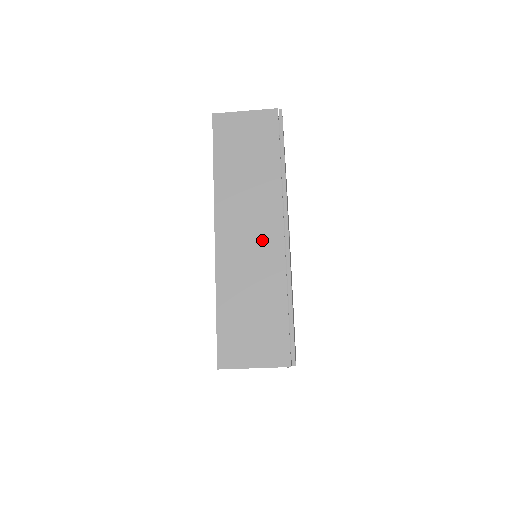
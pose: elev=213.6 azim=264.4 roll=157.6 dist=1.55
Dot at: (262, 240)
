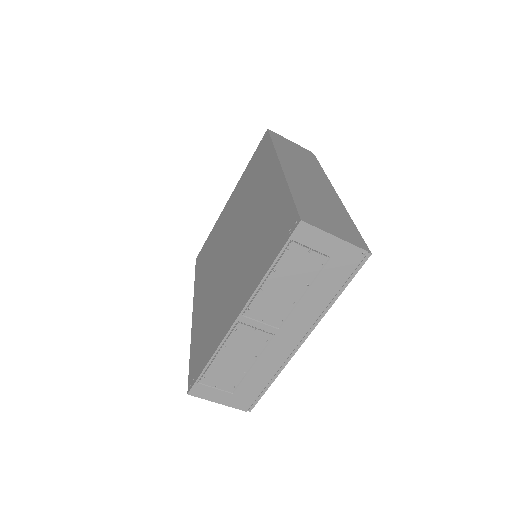
Dot at: (319, 185)
